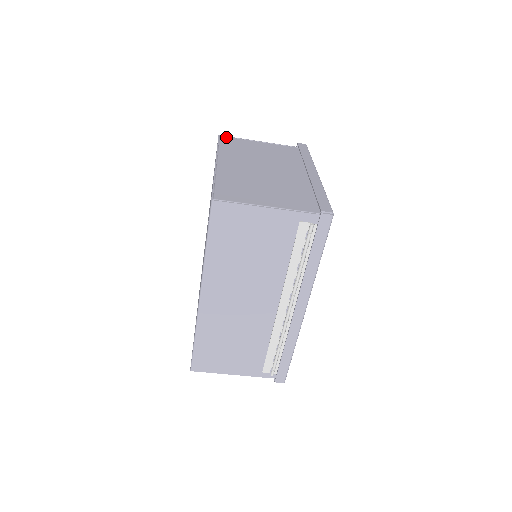
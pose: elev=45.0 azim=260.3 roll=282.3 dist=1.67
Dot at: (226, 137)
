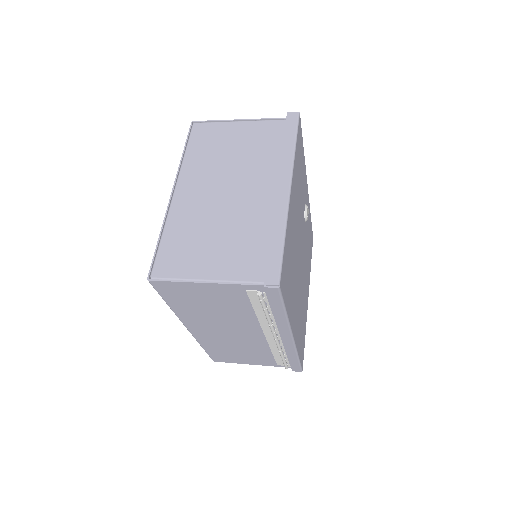
Dot at: (199, 124)
